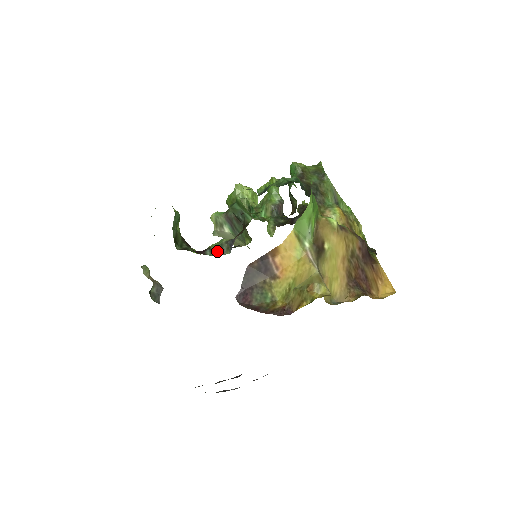
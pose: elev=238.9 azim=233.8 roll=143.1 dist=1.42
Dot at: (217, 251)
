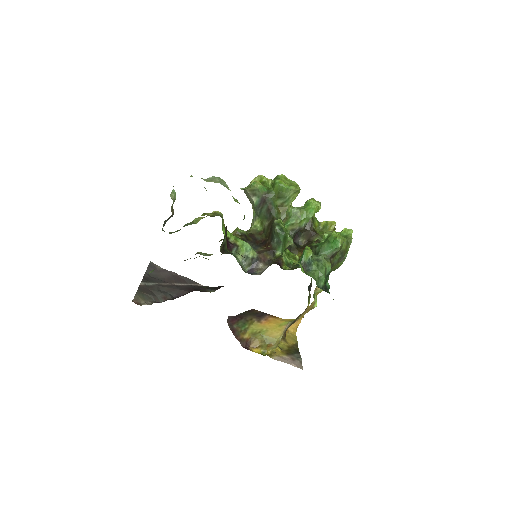
Dot at: (241, 256)
